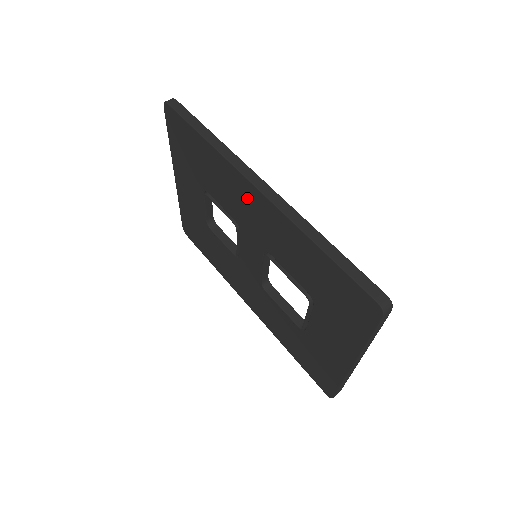
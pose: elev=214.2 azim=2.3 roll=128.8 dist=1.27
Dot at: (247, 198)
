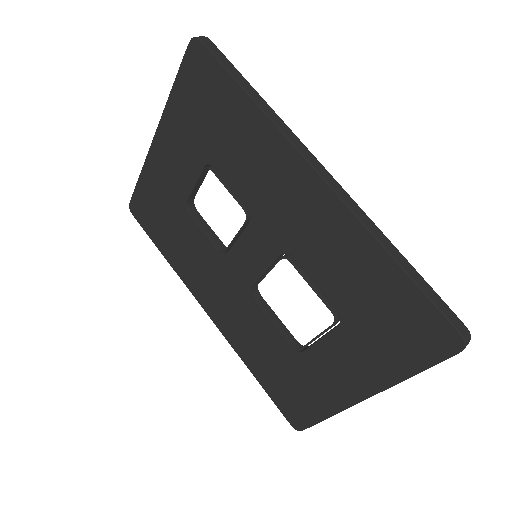
Dot at: (292, 184)
